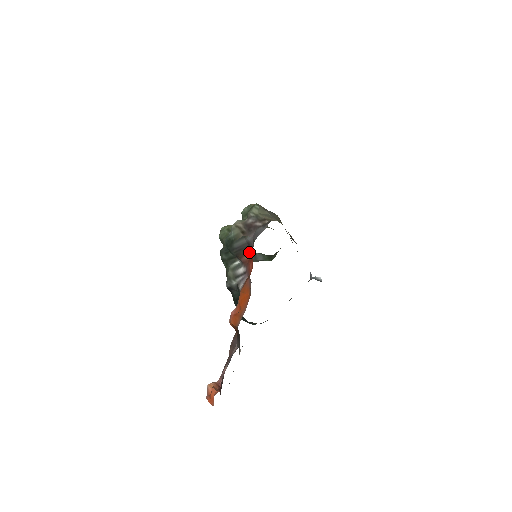
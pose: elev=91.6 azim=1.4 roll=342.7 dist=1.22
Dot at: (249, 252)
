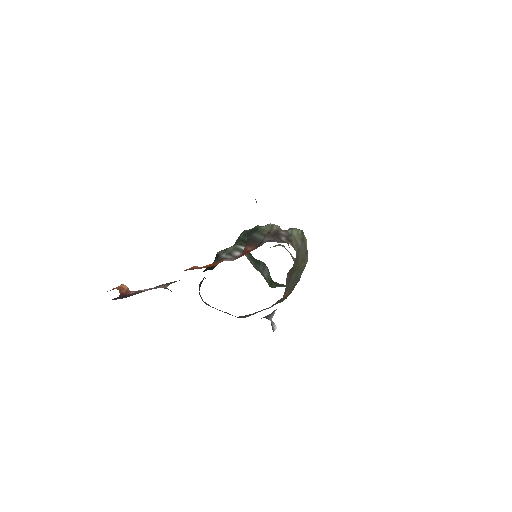
Dot at: (255, 247)
